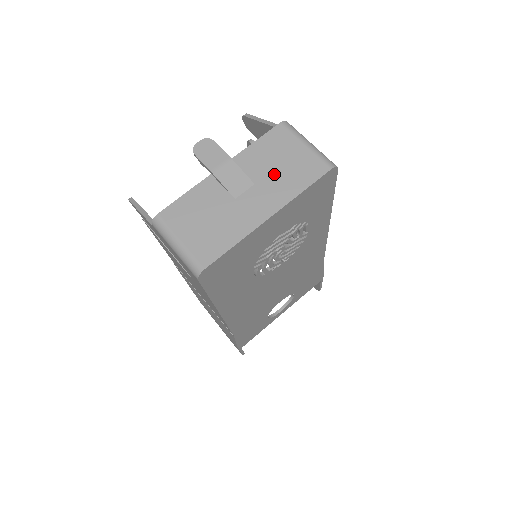
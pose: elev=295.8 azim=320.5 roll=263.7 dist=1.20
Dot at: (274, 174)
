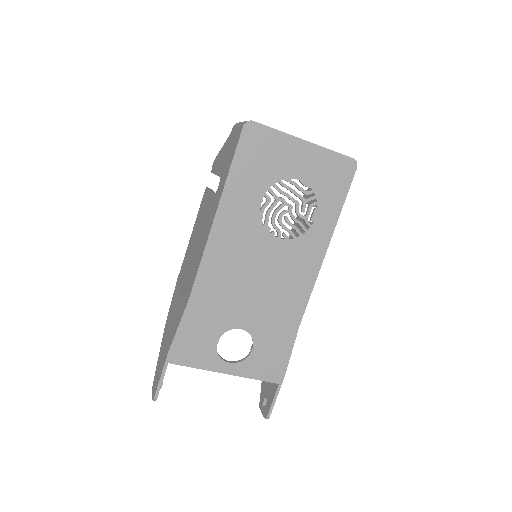
Dot at: occluded
